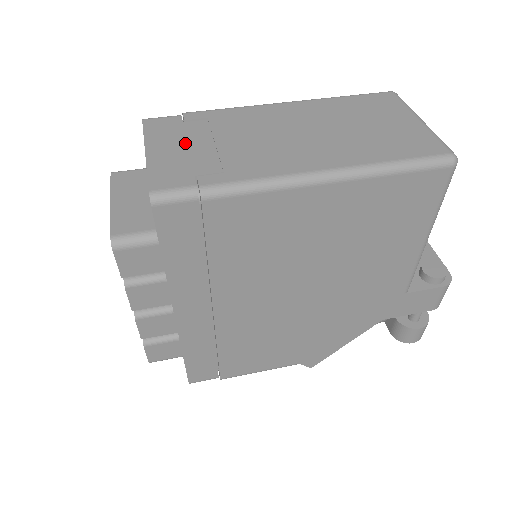
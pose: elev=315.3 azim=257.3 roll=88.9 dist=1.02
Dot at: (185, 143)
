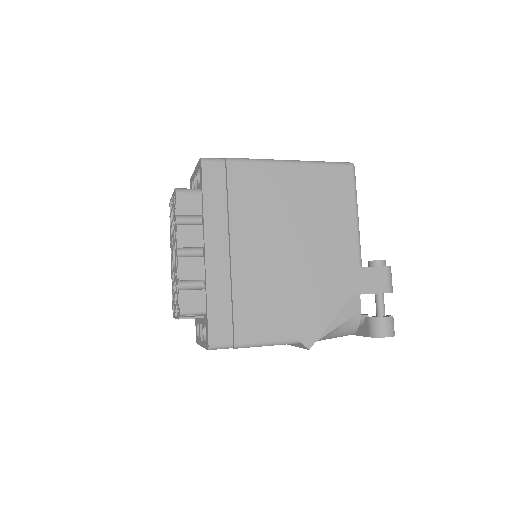
Dot at: occluded
